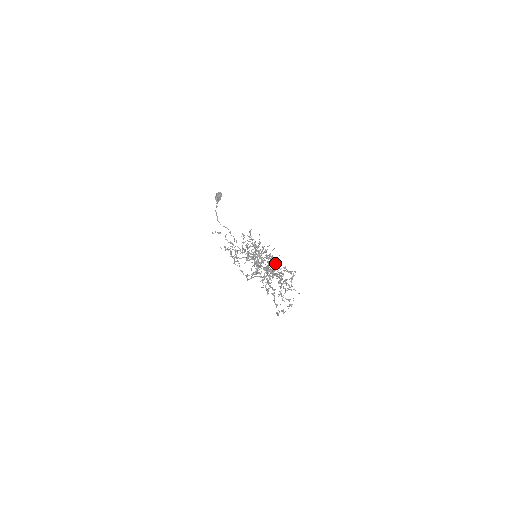
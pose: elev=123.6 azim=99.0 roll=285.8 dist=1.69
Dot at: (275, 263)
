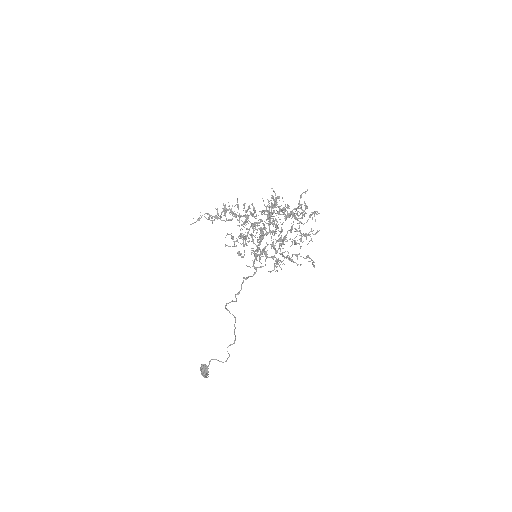
Dot at: (284, 264)
